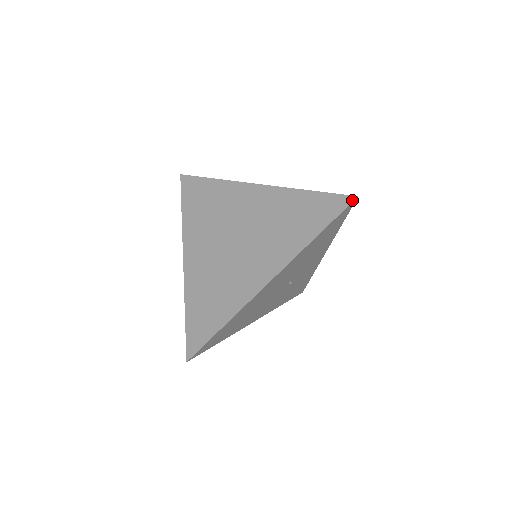
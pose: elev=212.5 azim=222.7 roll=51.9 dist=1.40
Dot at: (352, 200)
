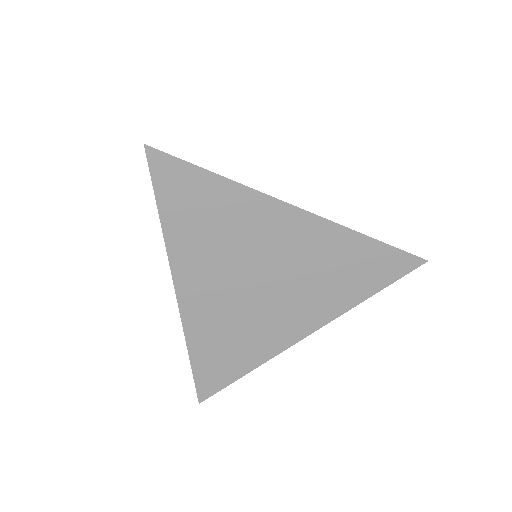
Dot at: (421, 264)
